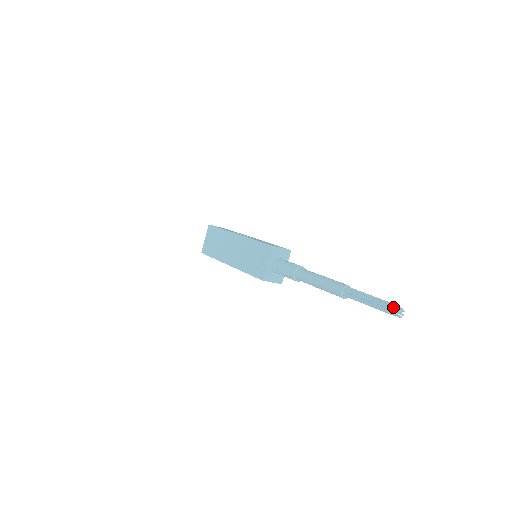
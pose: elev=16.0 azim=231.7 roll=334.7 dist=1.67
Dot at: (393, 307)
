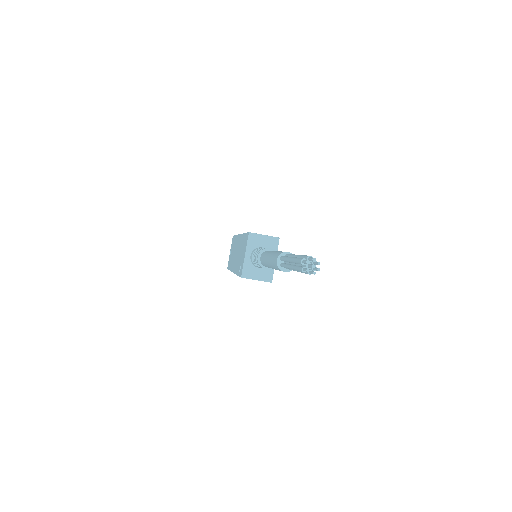
Dot at: (304, 259)
